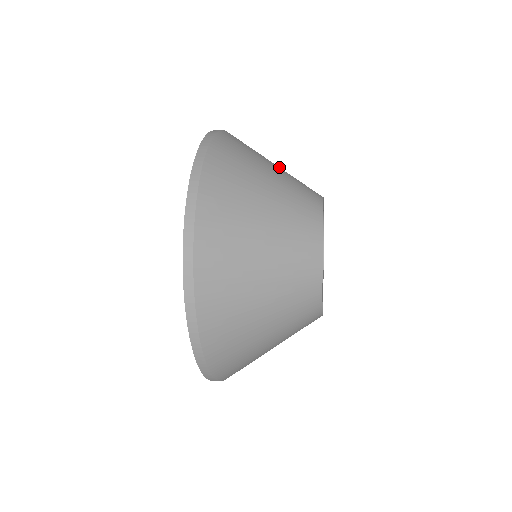
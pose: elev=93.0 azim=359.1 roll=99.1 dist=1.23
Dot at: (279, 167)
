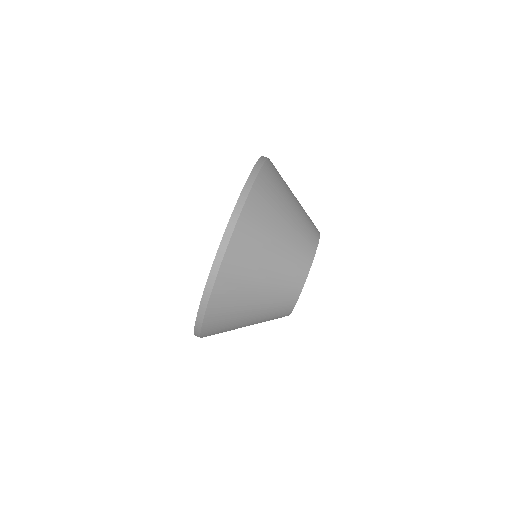
Dot at: occluded
